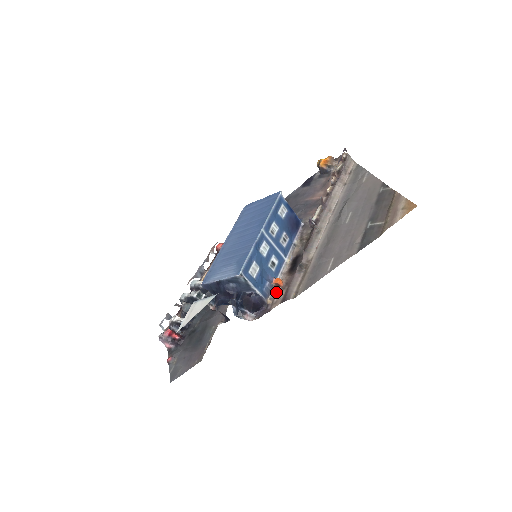
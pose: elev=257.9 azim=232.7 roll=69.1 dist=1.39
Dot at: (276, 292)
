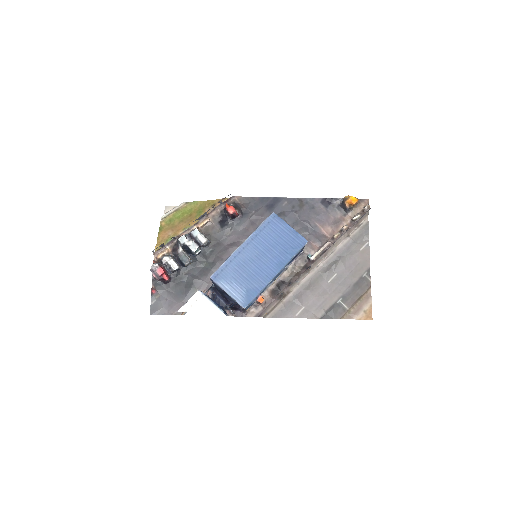
Dot at: (256, 305)
